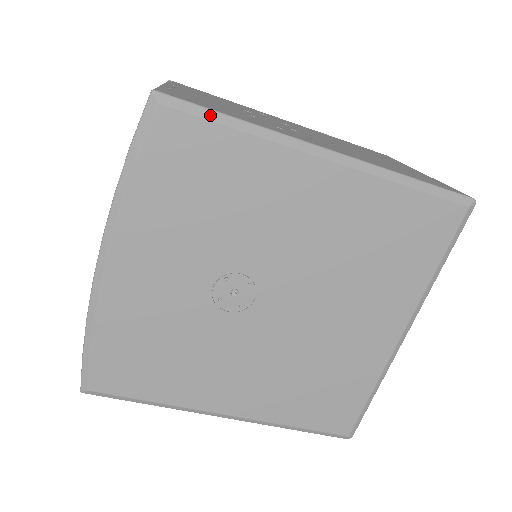
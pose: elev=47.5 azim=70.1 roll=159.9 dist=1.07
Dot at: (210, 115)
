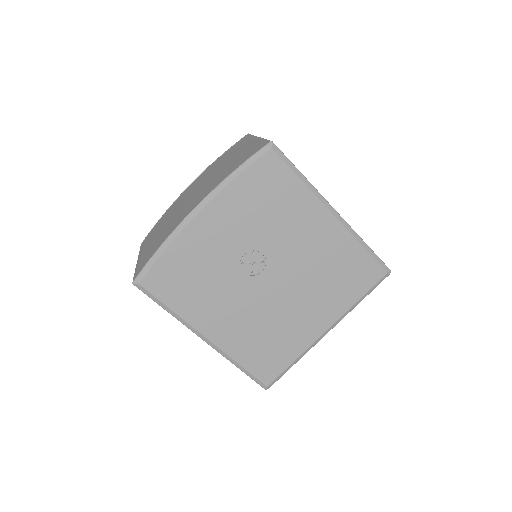
Dot at: (291, 166)
